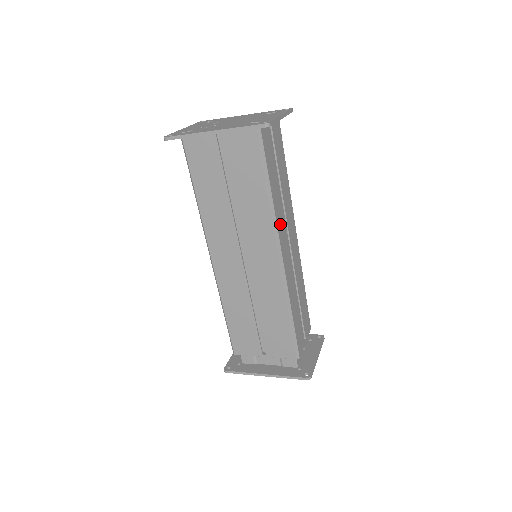
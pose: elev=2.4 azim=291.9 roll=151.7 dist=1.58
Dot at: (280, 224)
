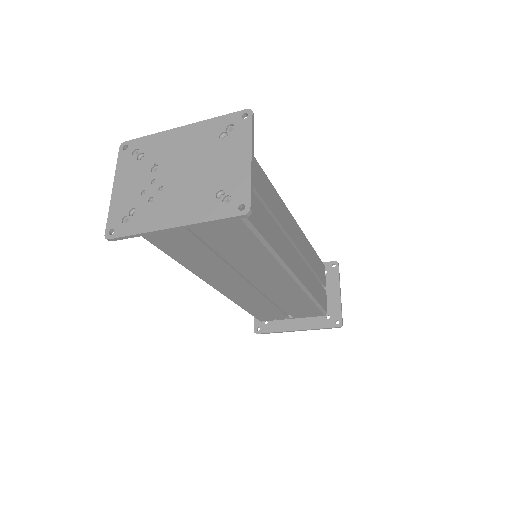
Dot at: (282, 250)
